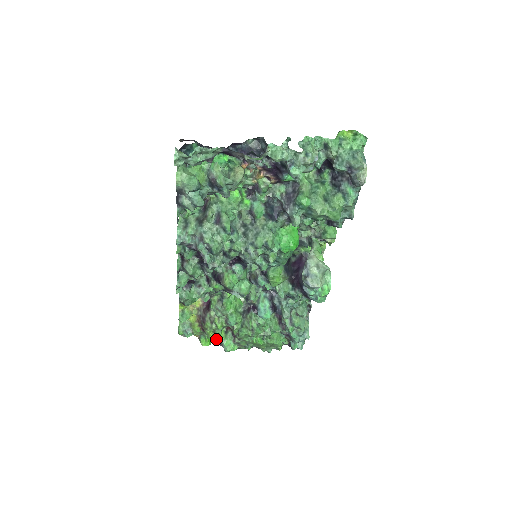
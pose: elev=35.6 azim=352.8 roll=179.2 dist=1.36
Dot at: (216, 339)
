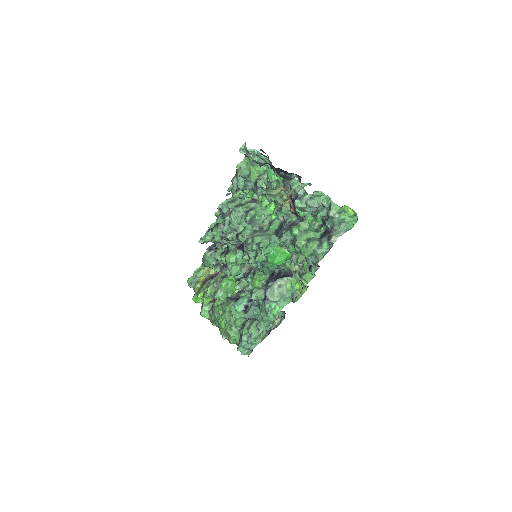
Dot at: occluded
